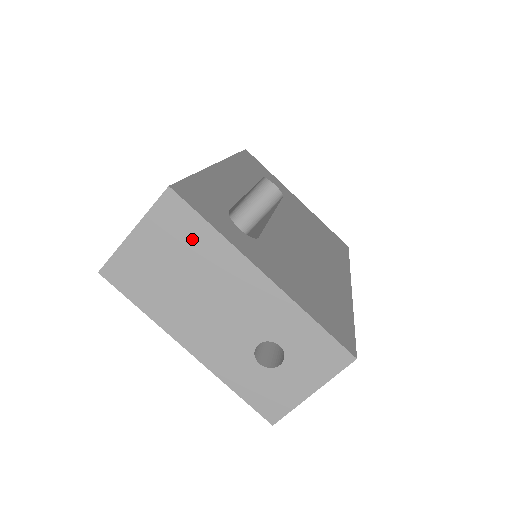
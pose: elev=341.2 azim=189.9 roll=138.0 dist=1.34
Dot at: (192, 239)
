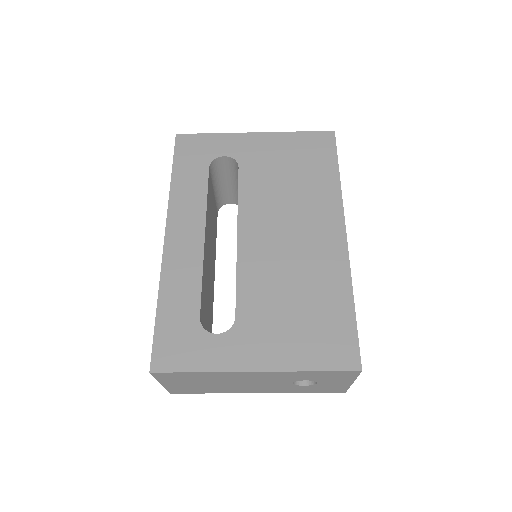
Dot at: (194, 377)
